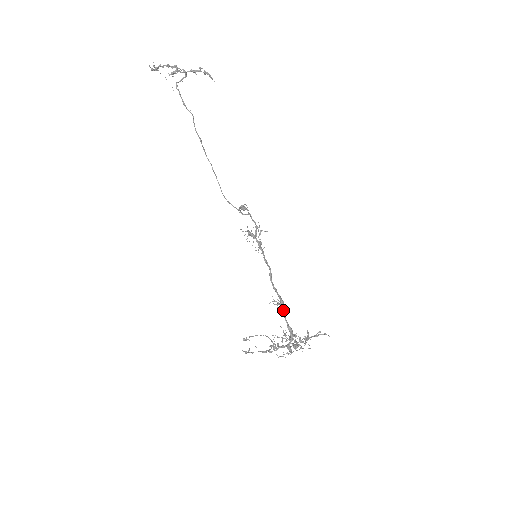
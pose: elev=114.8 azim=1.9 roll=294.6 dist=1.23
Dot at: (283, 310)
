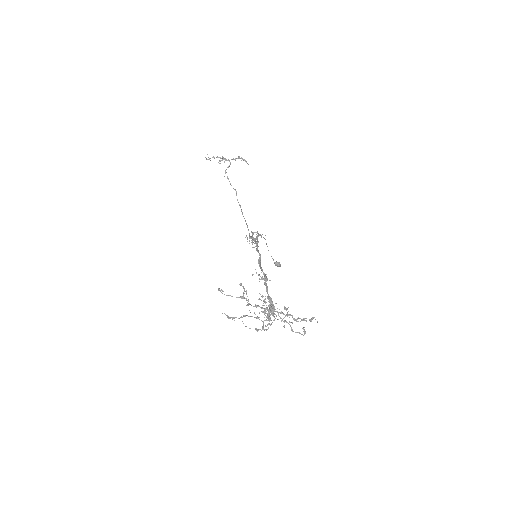
Dot at: (265, 283)
